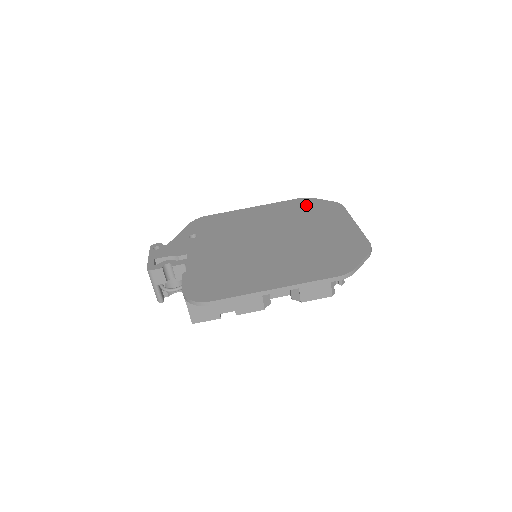
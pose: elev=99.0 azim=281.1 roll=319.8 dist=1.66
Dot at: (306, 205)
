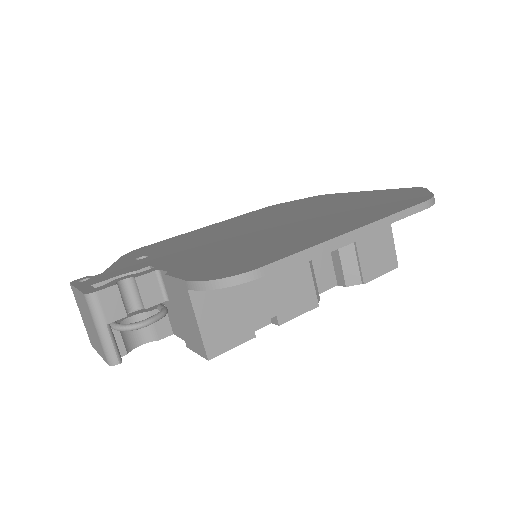
Dot at: (280, 206)
